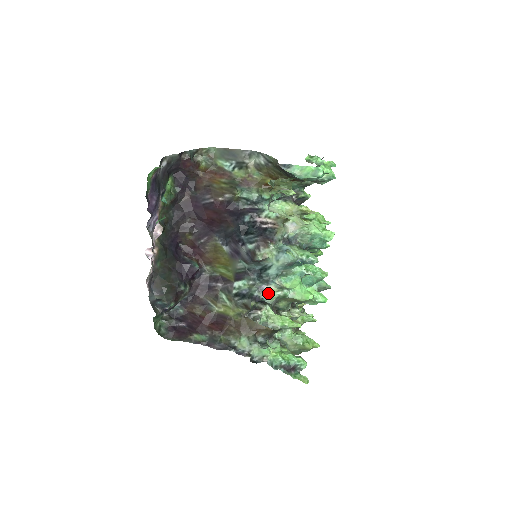
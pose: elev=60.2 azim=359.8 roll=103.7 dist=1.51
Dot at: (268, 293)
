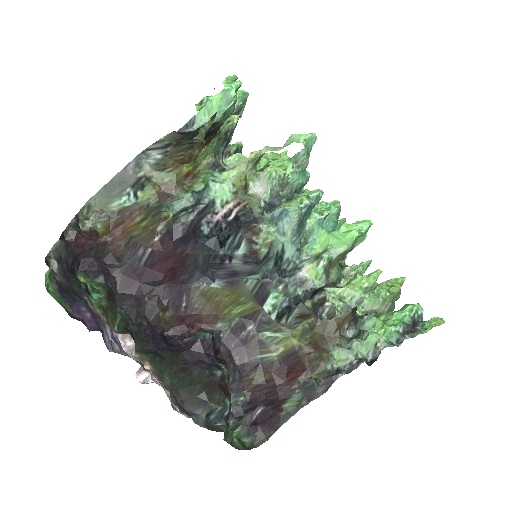
Dot at: (310, 277)
